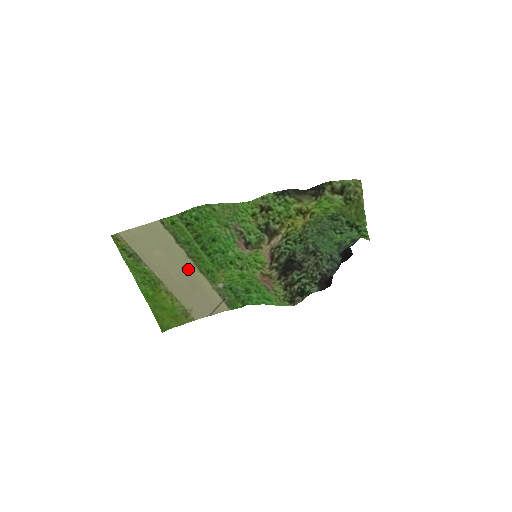
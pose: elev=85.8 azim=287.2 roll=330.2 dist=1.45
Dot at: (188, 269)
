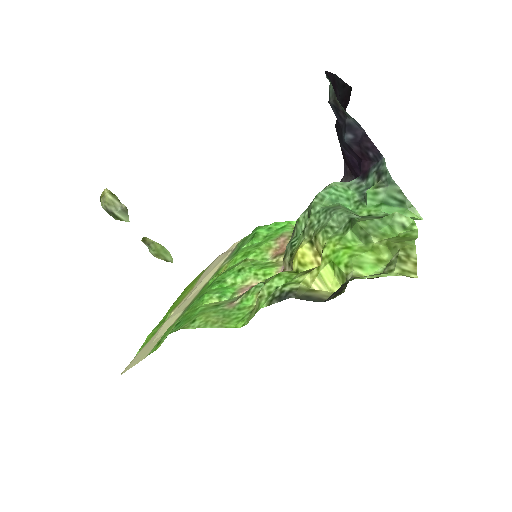
Dot at: (191, 298)
